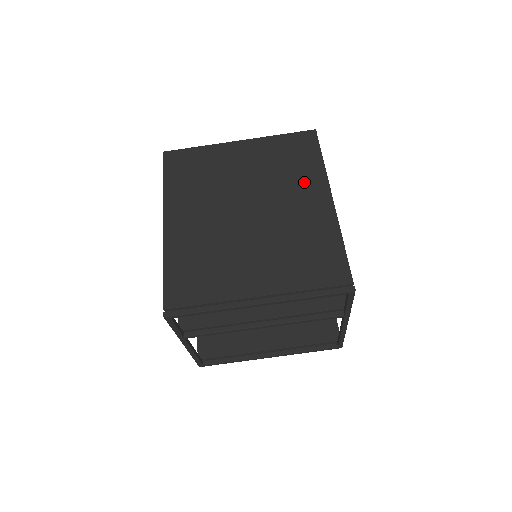
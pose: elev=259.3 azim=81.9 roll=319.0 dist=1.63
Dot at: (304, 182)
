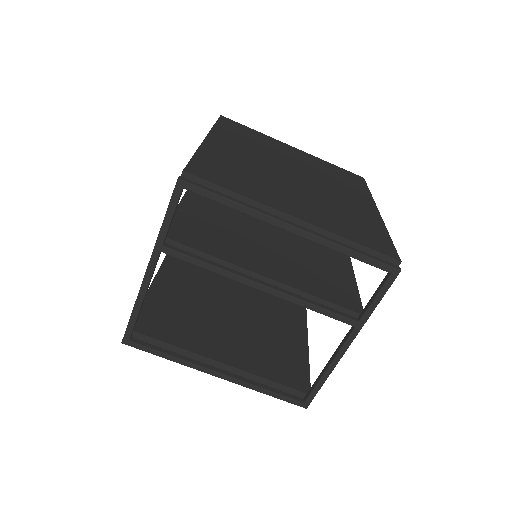
Dot at: (352, 191)
